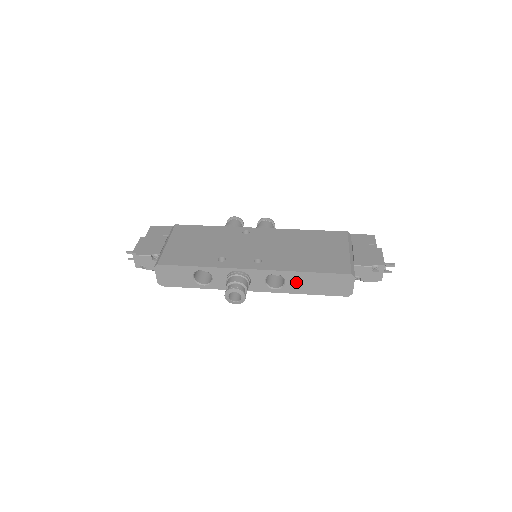
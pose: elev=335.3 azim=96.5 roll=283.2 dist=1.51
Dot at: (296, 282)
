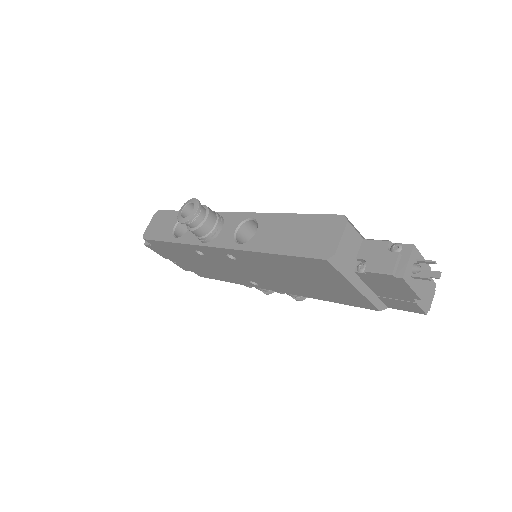
Dot at: (268, 231)
